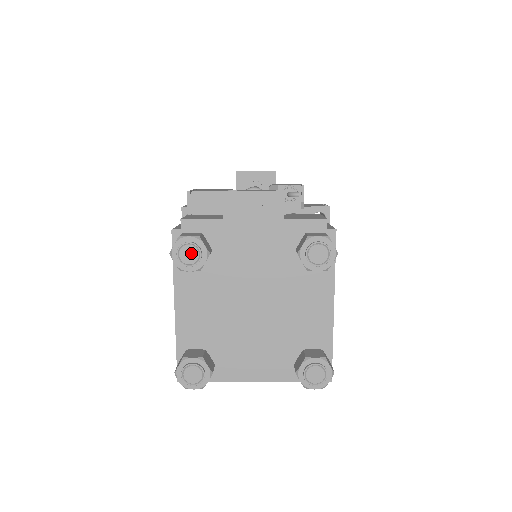
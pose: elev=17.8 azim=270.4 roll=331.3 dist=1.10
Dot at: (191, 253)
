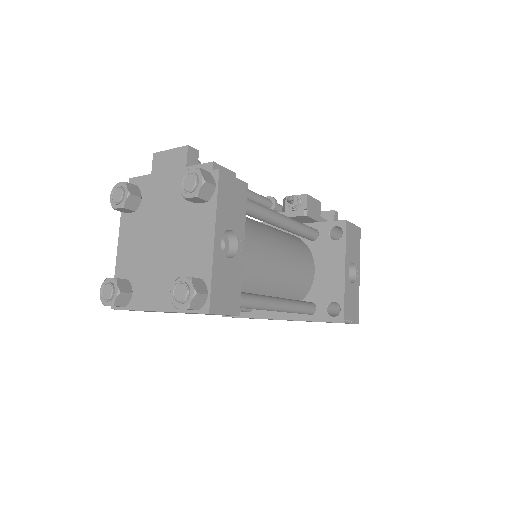
Dot at: (118, 193)
